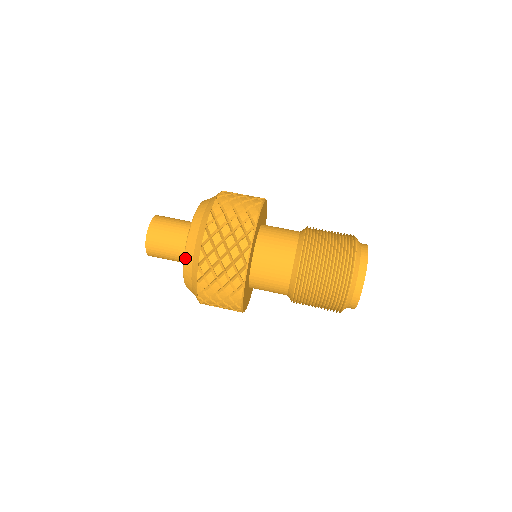
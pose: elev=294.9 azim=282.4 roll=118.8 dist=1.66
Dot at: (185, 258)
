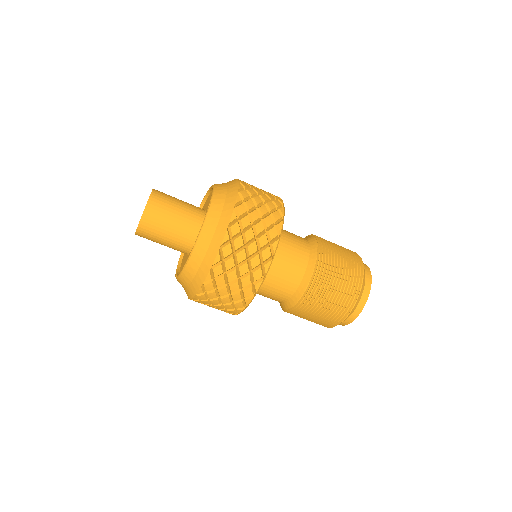
Dot at: (178, 280)
